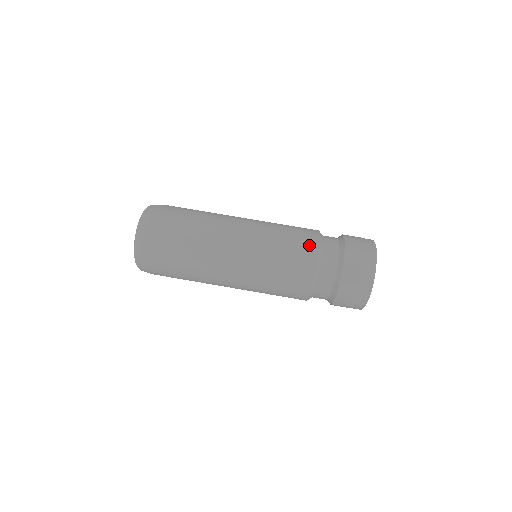
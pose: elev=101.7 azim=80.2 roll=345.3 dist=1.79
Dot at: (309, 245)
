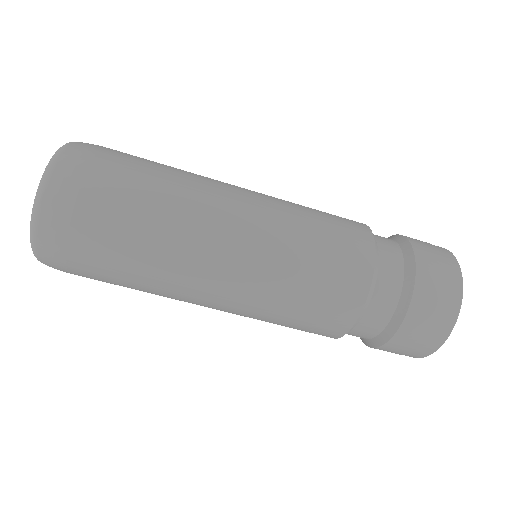
Dot at: (359, 235)
